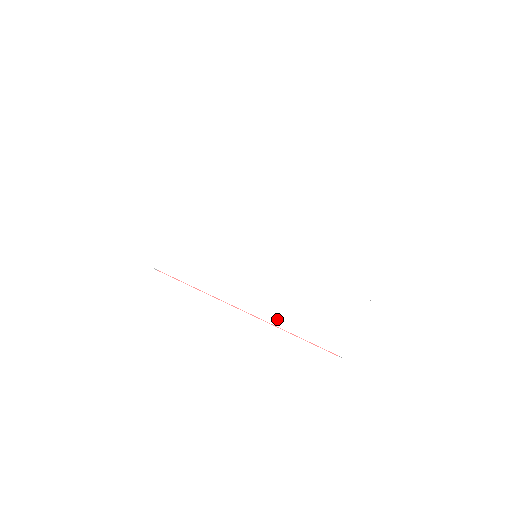
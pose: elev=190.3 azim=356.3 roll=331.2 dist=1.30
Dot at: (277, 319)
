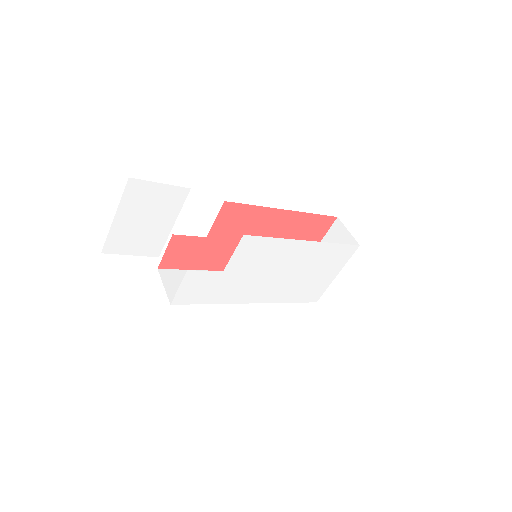
Dot at: (277, 300)
